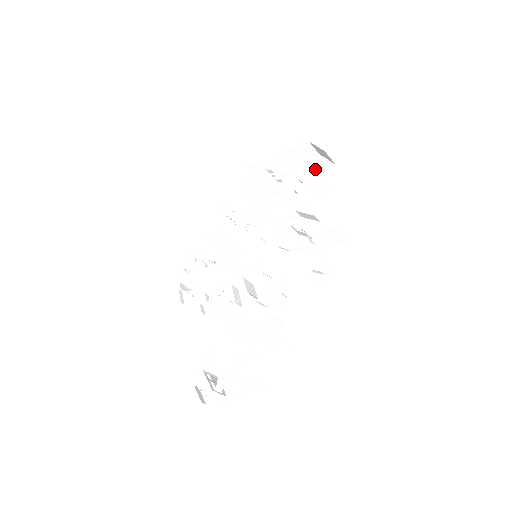
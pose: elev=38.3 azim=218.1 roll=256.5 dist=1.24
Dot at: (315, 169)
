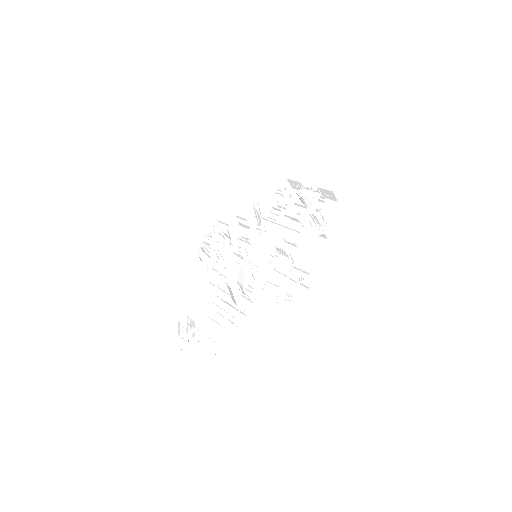
Dot at: (328, 212)
